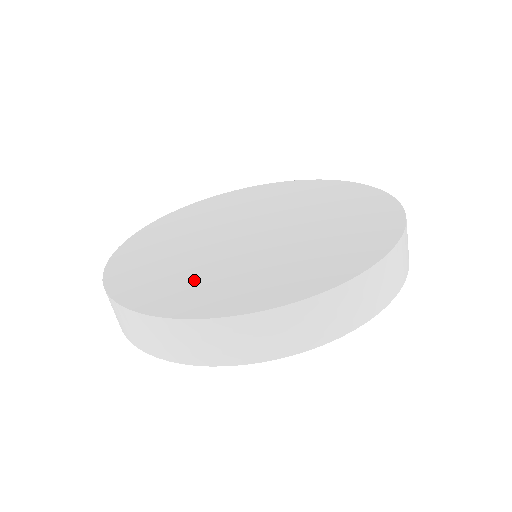
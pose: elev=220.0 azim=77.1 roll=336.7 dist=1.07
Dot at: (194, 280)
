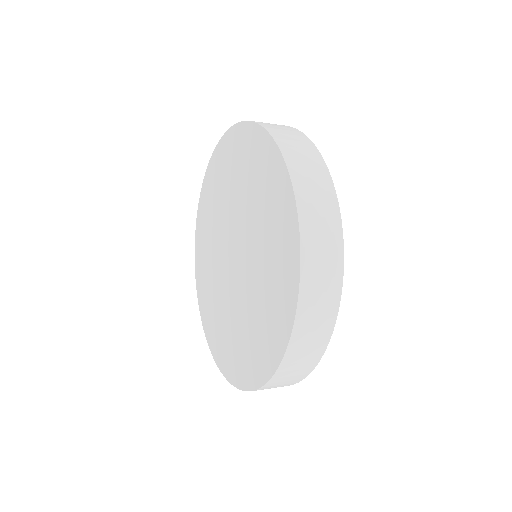
Dot at: (220, 326)
